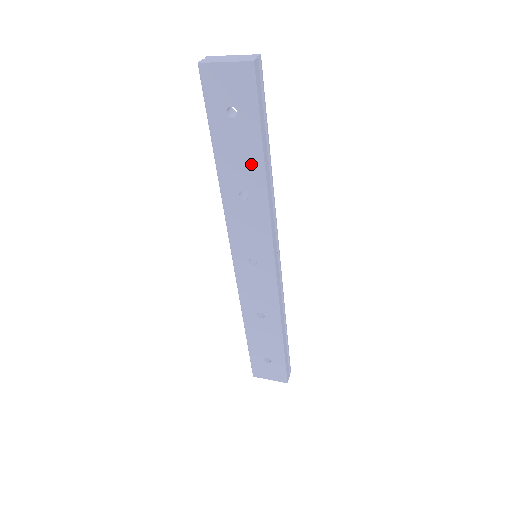
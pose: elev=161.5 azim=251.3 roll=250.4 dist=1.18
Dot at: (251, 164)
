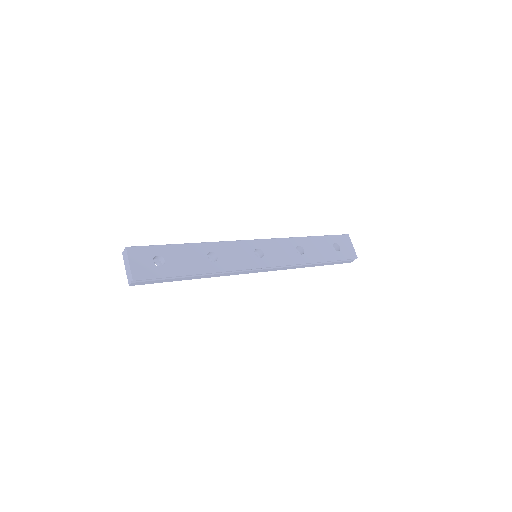
Dot at: occluded
